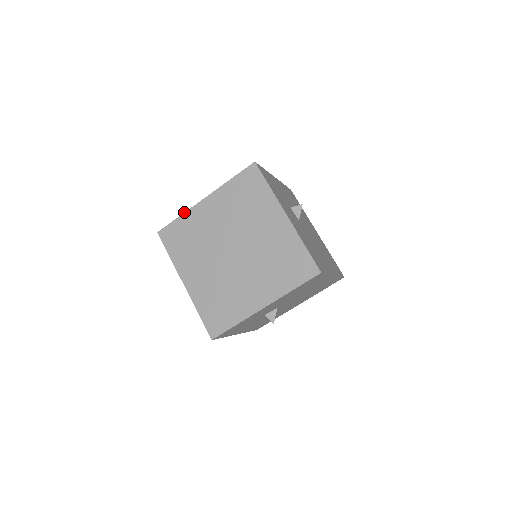
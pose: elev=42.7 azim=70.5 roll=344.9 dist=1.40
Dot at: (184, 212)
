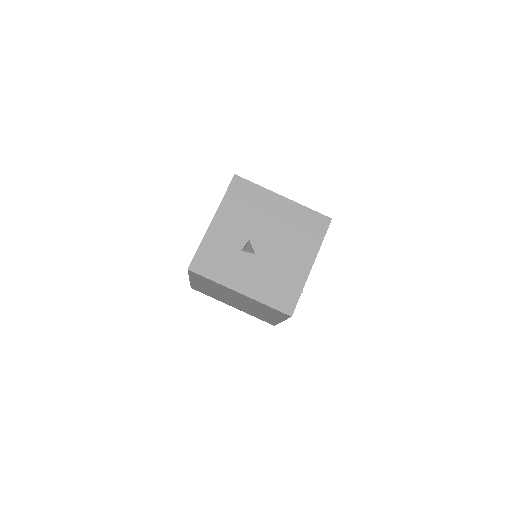
Dot at: occluded
